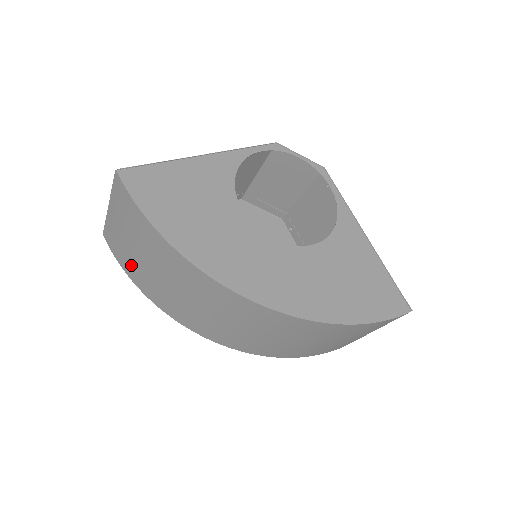
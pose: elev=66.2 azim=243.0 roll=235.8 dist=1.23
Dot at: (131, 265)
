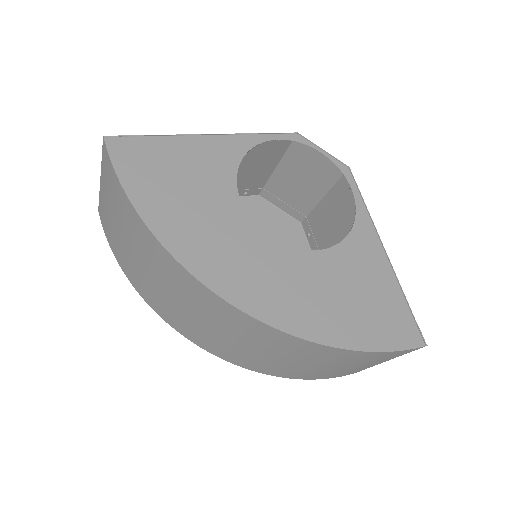
Dot at: (117, 246)
